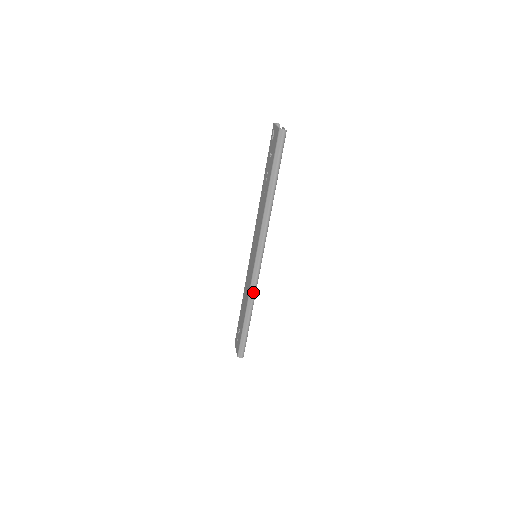
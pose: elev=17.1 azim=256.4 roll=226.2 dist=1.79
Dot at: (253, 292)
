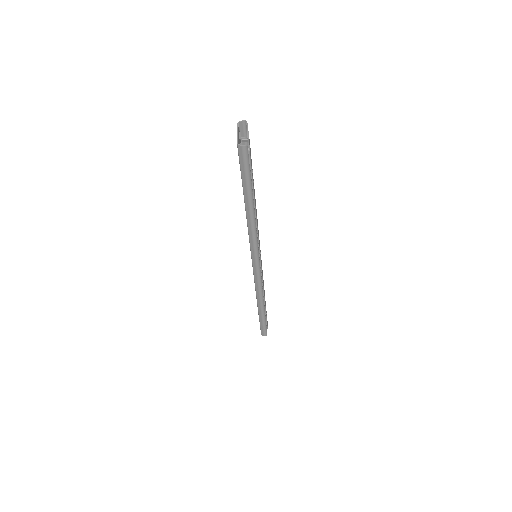
Dot at: (259, 291)
